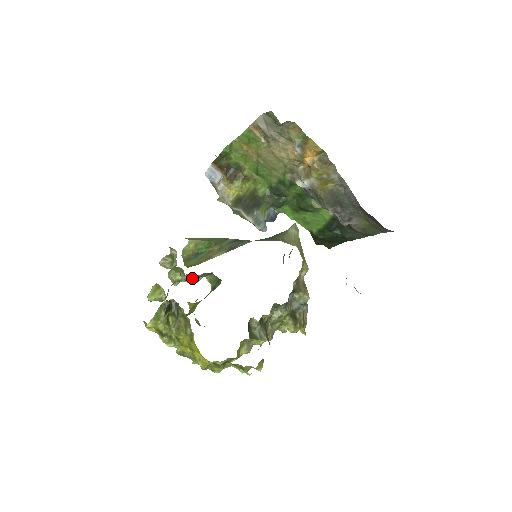
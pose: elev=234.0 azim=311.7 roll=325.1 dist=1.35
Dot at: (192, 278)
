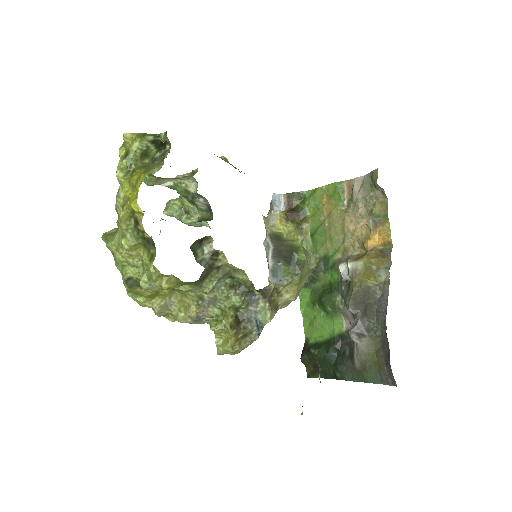
Dot at: (193, 191)
